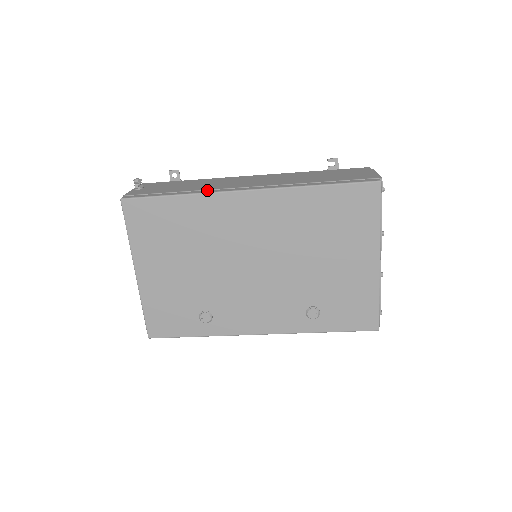
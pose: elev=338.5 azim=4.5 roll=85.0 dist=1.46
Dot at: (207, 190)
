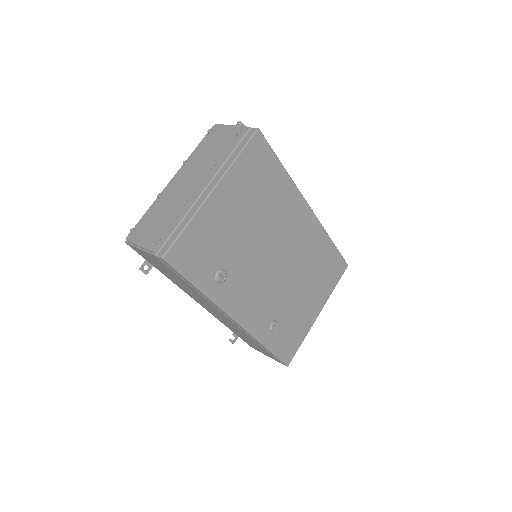
Dot at: occluded
